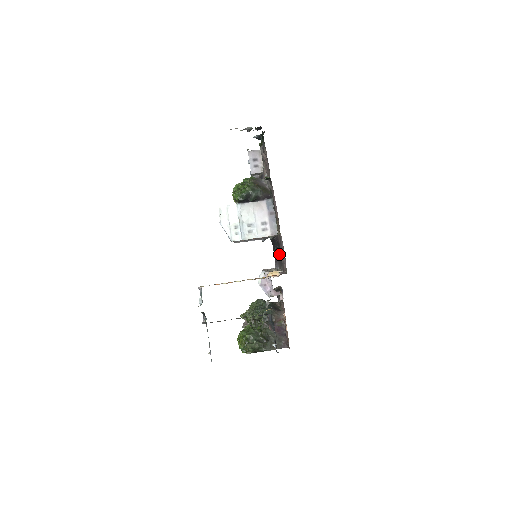
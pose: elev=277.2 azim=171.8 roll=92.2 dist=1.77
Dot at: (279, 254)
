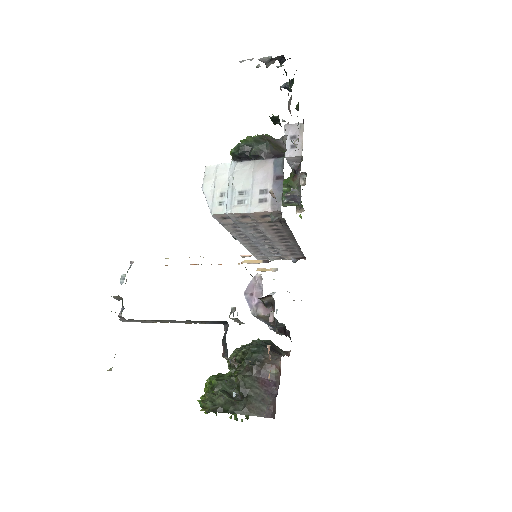
Dot at: occluded
